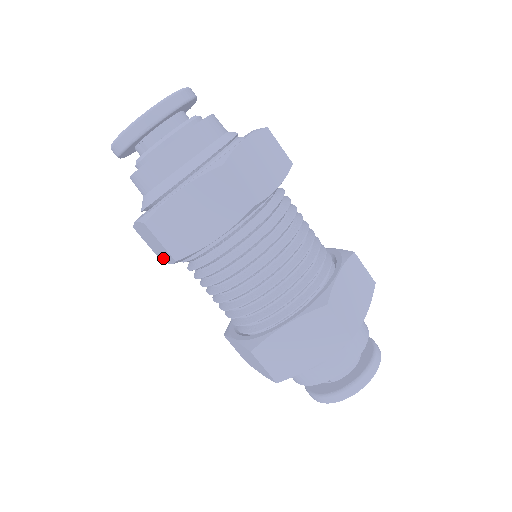
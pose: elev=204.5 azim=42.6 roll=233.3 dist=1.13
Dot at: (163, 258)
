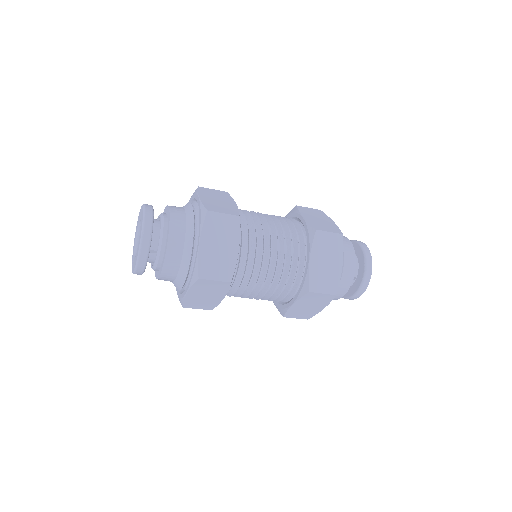
Dot at: (216, 301)
